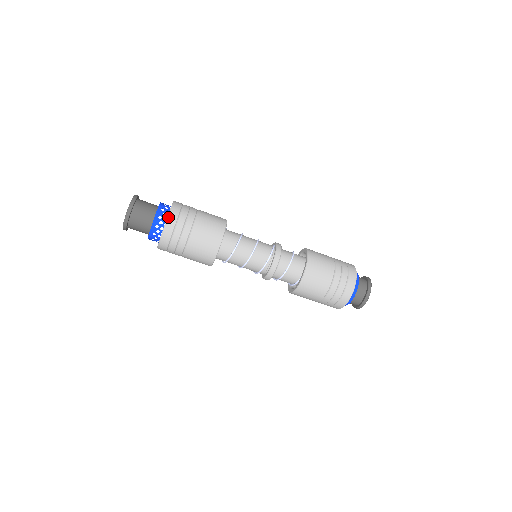
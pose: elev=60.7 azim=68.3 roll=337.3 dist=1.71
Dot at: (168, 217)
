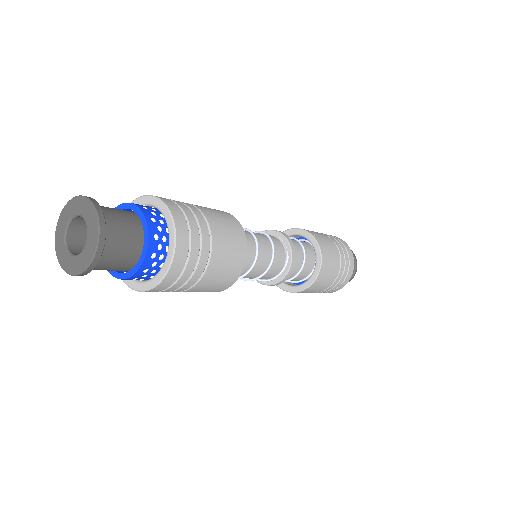
Dot at: (149, 290)
